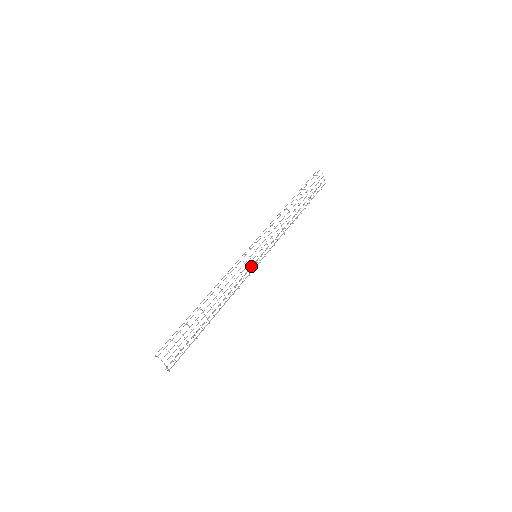
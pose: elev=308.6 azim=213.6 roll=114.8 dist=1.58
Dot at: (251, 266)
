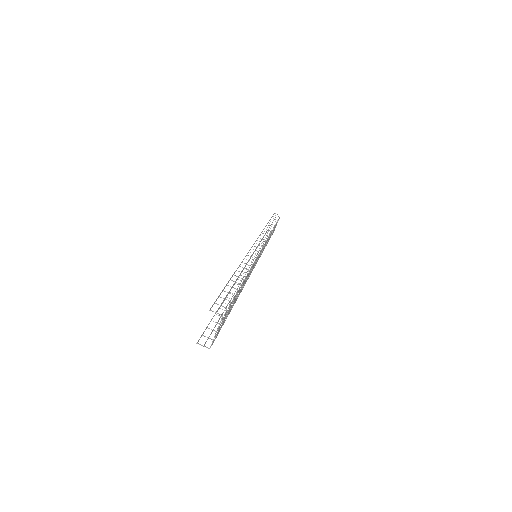
Dot at: (255, 263)
